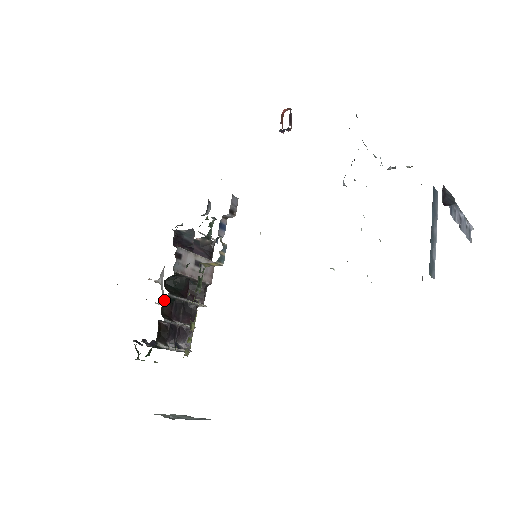
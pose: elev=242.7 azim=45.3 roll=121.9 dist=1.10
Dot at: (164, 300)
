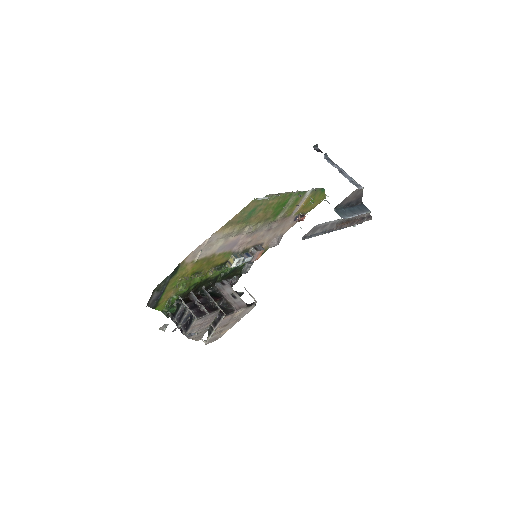
Dot at: occluded
